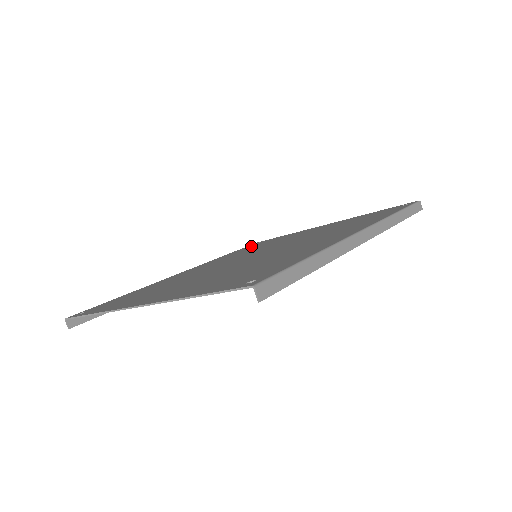
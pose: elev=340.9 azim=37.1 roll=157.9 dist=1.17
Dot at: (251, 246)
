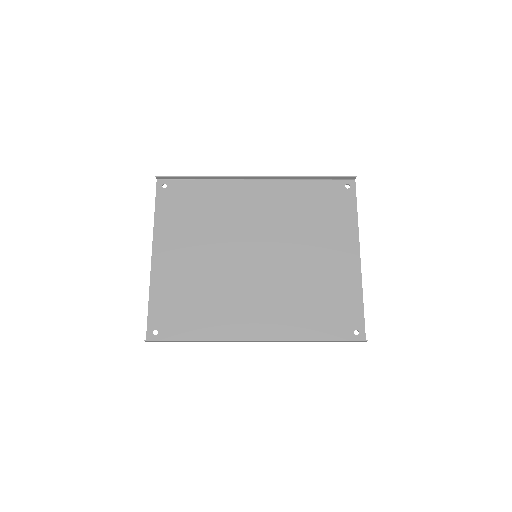
Dot at: (334, 324)
